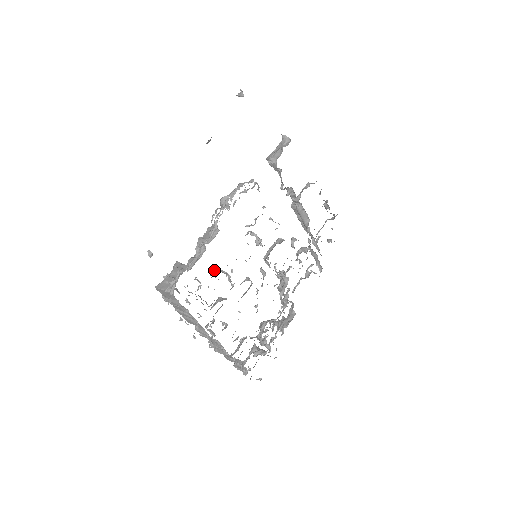
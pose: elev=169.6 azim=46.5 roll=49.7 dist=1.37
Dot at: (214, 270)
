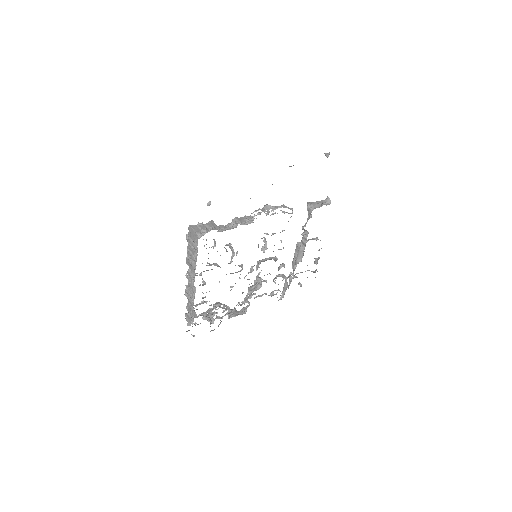
Dot at: (228, 244)
